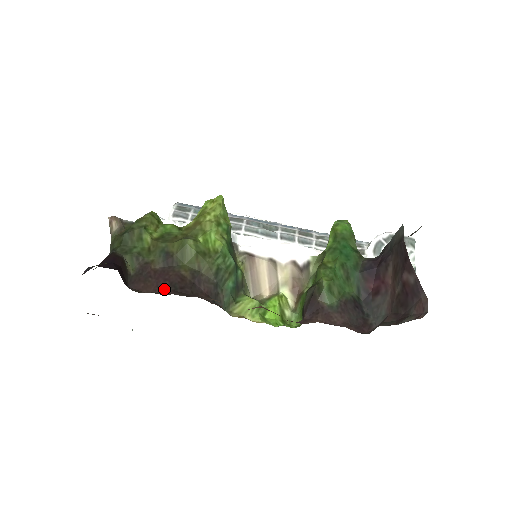
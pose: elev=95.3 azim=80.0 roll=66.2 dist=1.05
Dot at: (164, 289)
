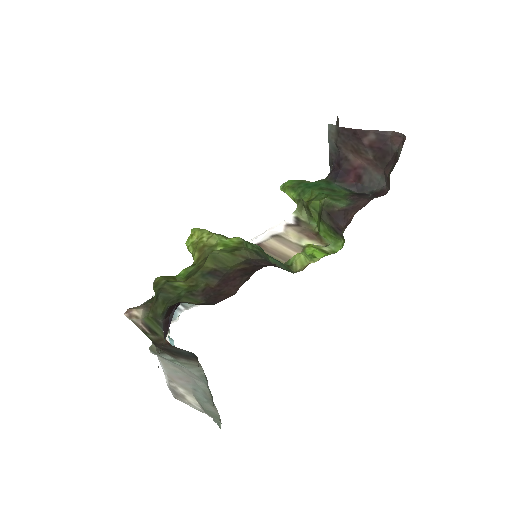
Dot at: (242, 281)
